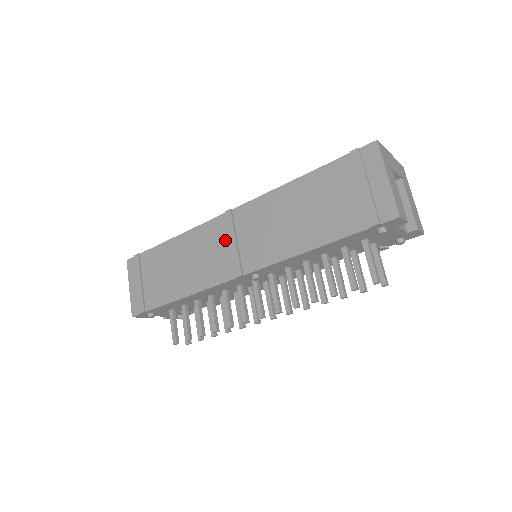
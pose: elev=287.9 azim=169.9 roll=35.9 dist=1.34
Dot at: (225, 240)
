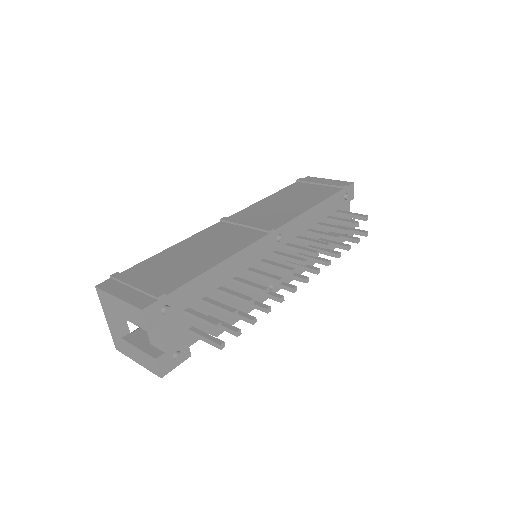
Dot at: (235, 228)
